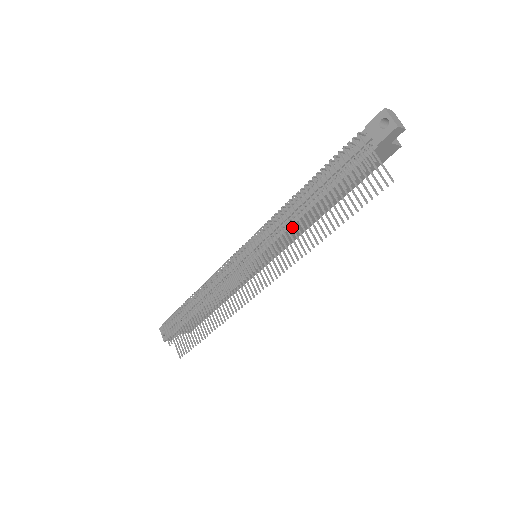
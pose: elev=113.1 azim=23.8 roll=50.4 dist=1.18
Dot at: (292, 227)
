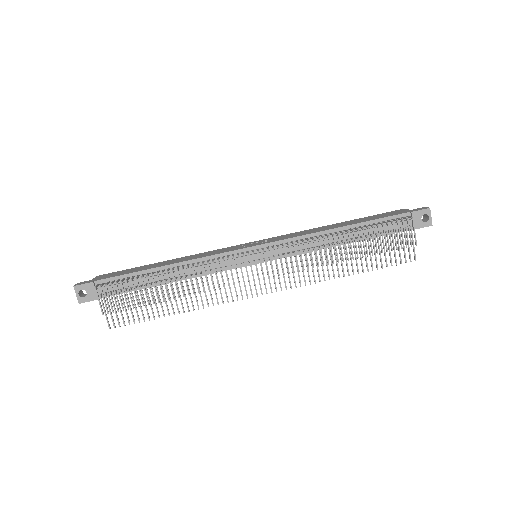
Dot at: occluded
